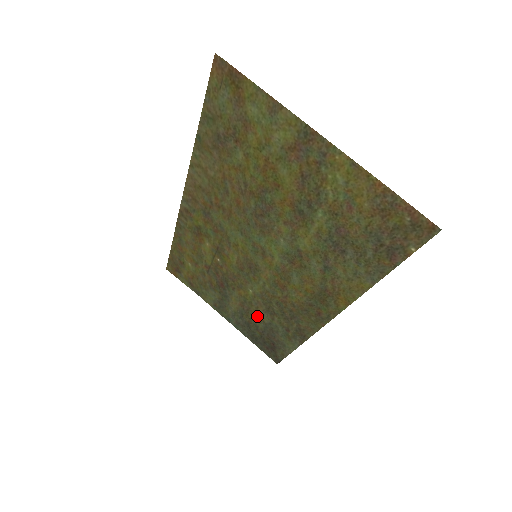
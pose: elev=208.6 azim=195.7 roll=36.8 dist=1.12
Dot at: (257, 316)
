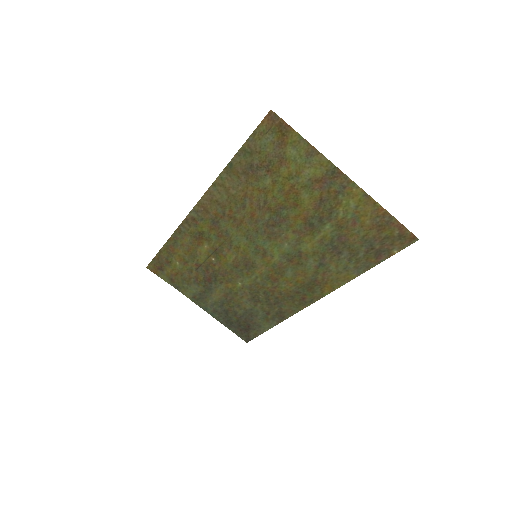
Dot at: (239, 304)
